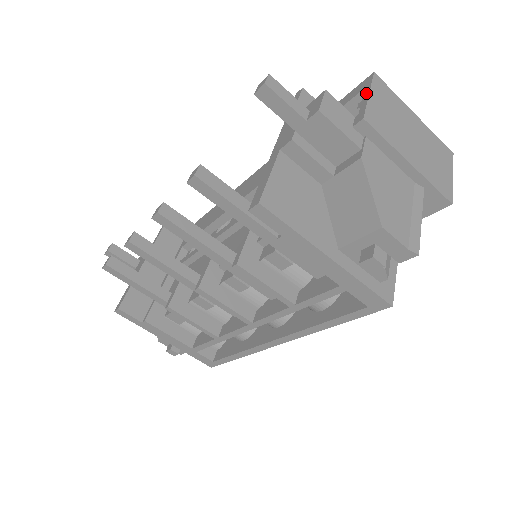
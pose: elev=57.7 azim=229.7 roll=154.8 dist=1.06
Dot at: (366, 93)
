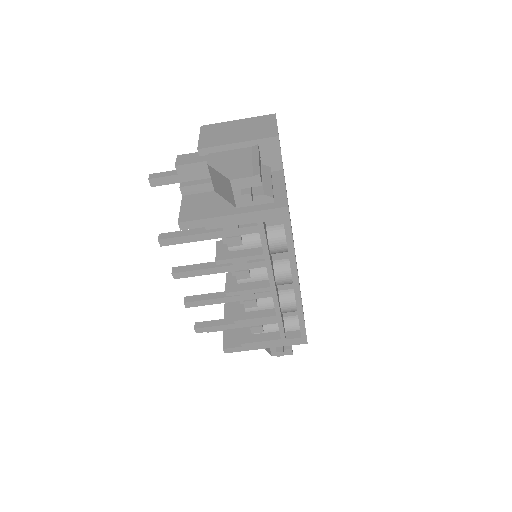
Dot at: occluded
